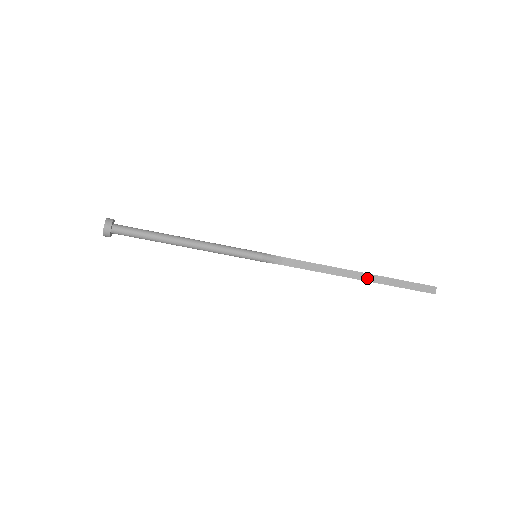
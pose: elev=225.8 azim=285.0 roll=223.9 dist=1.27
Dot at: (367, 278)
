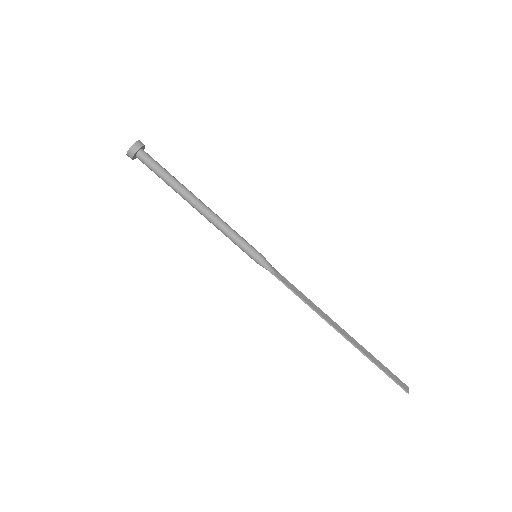
Dot at: (350, 338)
